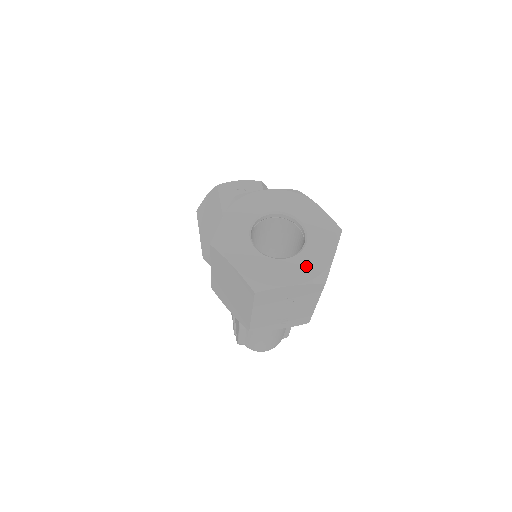
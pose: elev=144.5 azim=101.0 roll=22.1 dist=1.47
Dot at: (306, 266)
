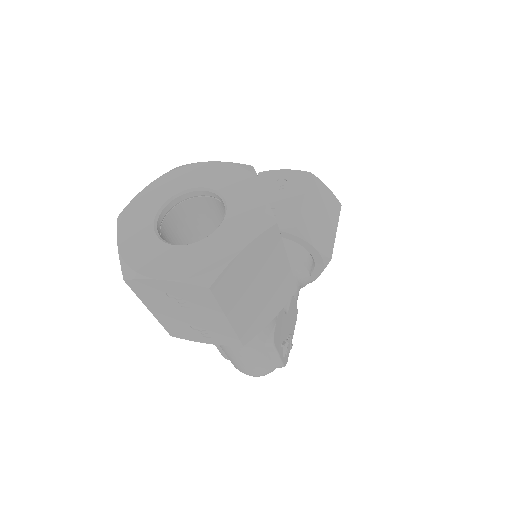
Dot at: (195, 259)
